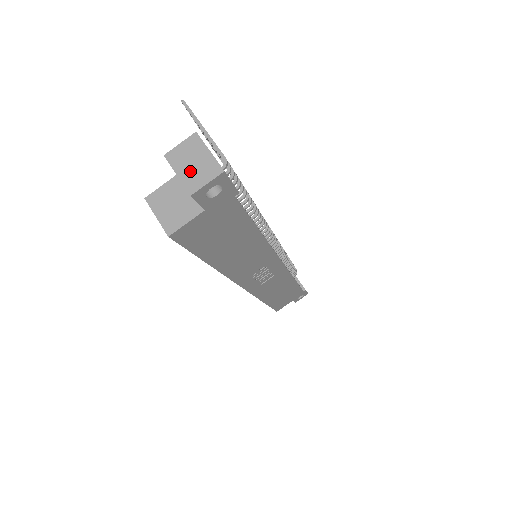
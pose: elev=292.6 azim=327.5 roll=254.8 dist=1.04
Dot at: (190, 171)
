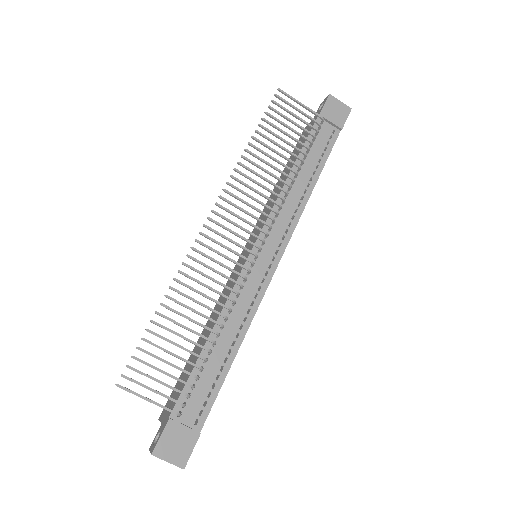
Dot at: occluded
